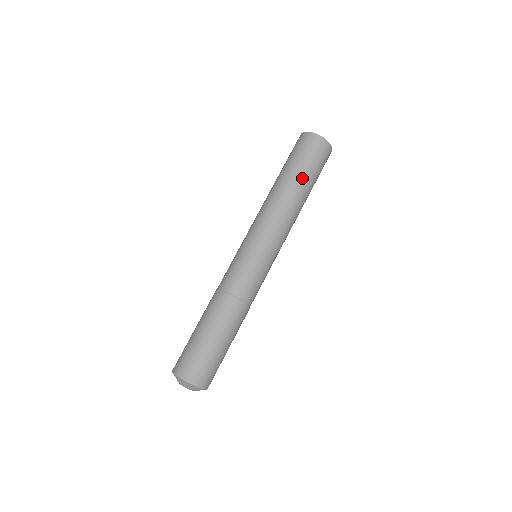
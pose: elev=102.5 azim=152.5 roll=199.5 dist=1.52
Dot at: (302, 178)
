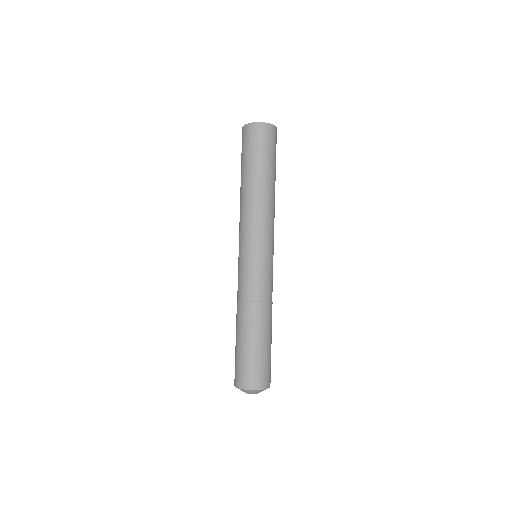
Dot at: (257, 169)
